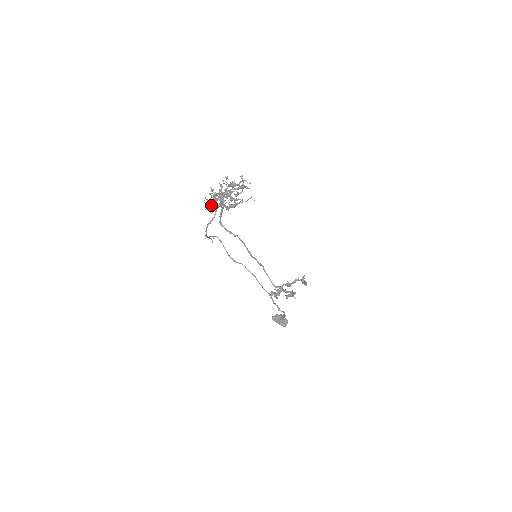
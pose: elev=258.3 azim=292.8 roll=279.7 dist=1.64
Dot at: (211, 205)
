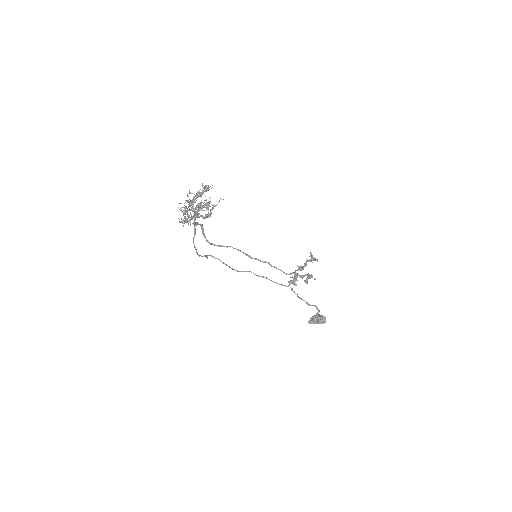
Dot at: (186, 220)
